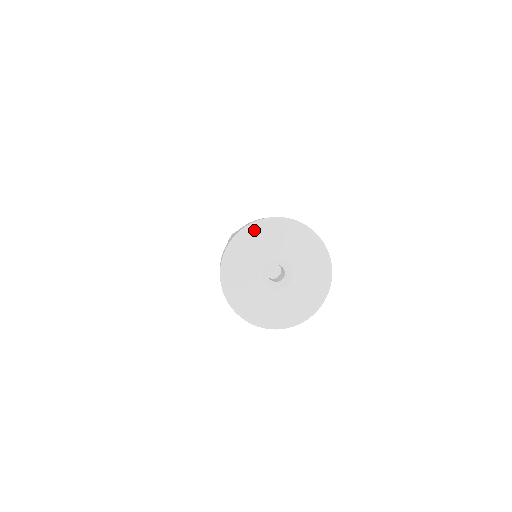
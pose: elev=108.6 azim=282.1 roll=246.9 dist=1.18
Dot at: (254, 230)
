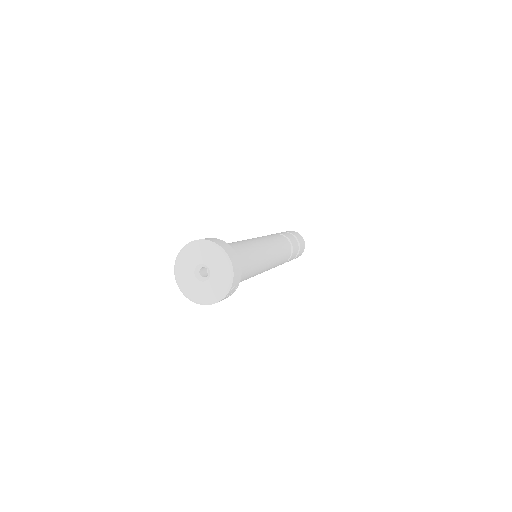
Dot at: (210, 246)
